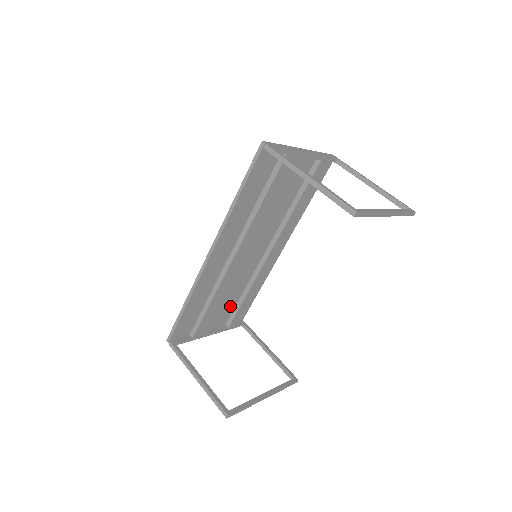
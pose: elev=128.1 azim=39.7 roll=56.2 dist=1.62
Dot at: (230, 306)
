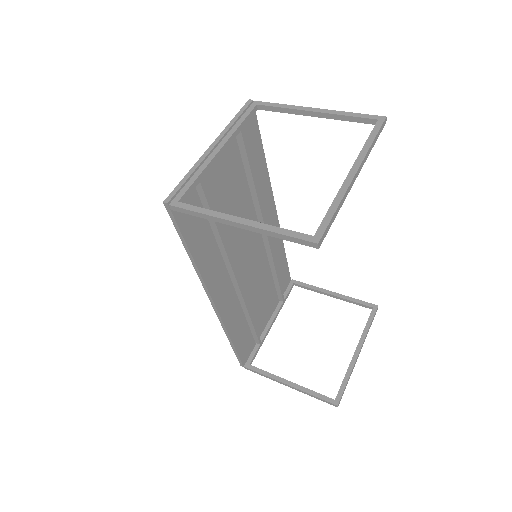
Dot at: (270, 291)
